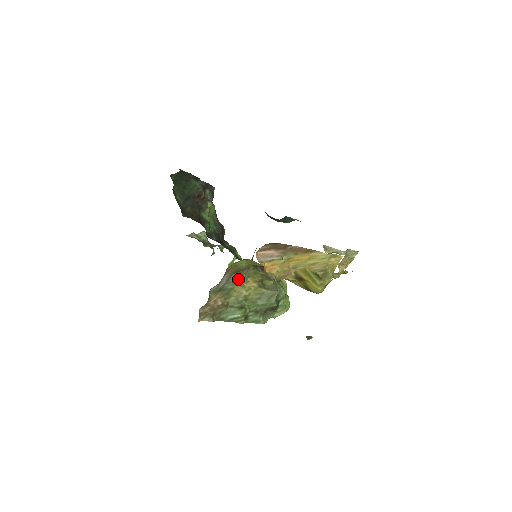
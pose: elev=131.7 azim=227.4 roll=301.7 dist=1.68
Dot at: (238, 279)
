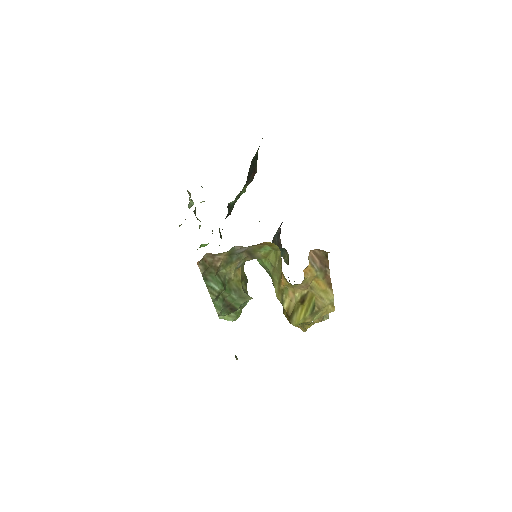
Dot at: (241, 260)
